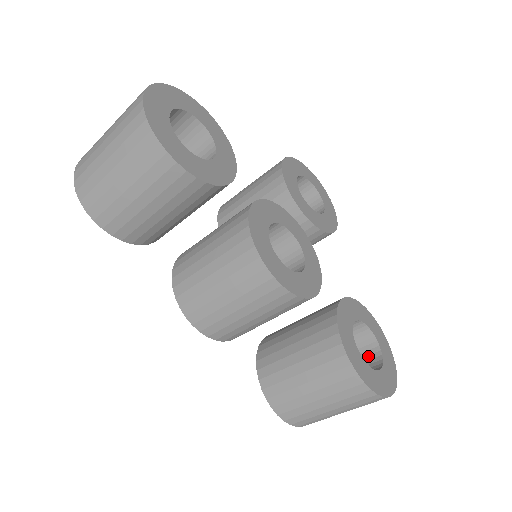
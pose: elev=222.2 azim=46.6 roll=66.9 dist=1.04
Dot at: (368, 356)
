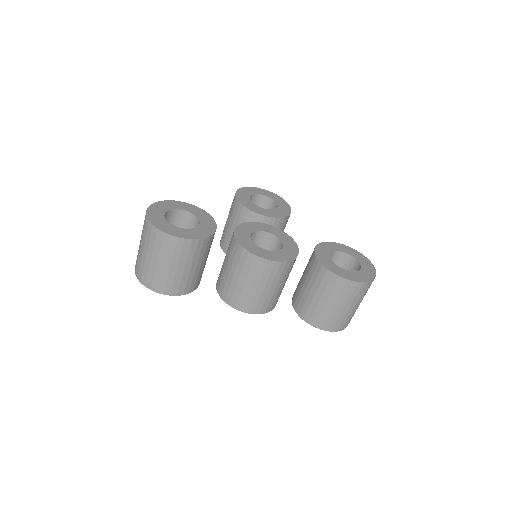
Dot at: (352, 267)
